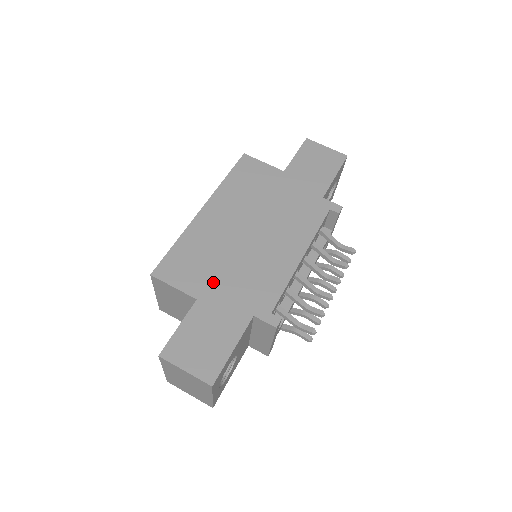
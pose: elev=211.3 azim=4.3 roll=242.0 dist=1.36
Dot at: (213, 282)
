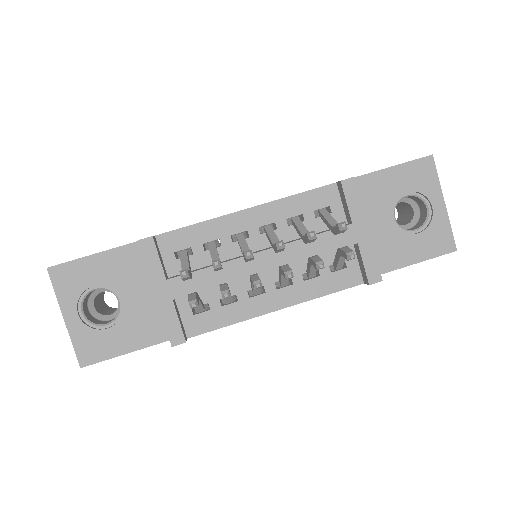
Dot at: occluded
